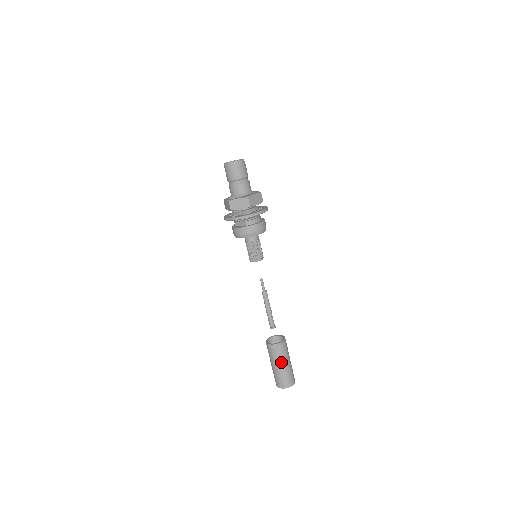
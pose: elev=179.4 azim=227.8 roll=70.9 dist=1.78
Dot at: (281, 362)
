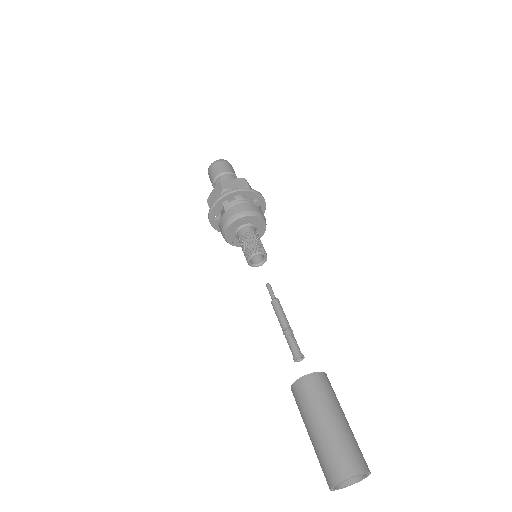
Dot at: (314, 417)
